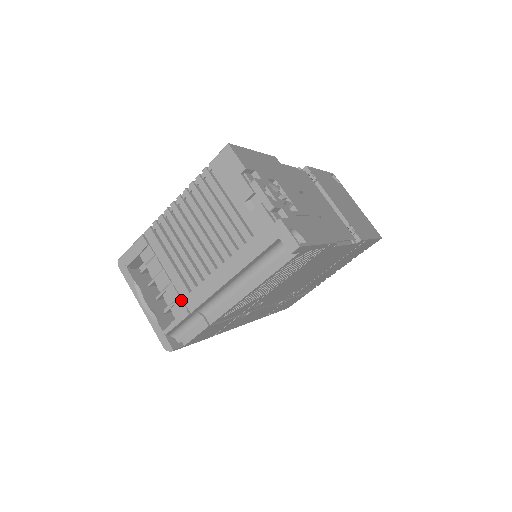
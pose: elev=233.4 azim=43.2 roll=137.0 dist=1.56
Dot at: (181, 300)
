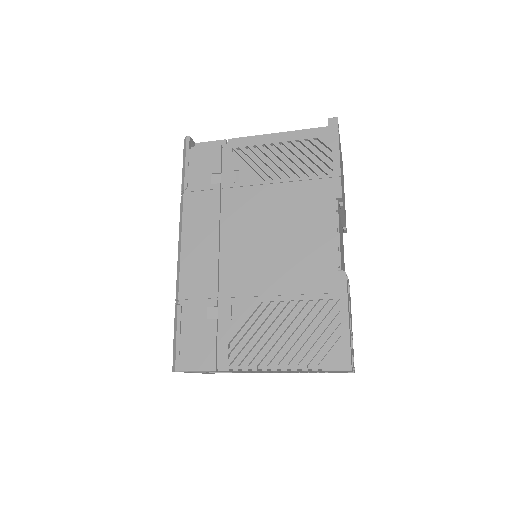
Dot at: occluded
